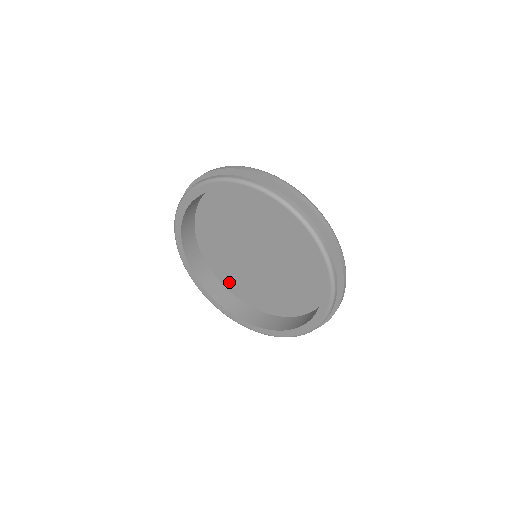
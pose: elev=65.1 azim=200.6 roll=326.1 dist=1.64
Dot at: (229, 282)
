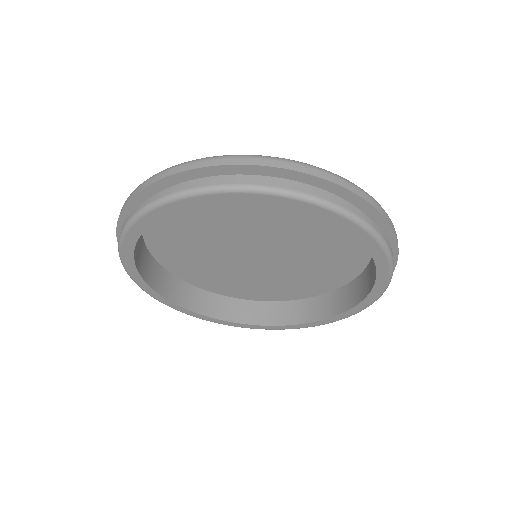
Dot at: (162, 244)
